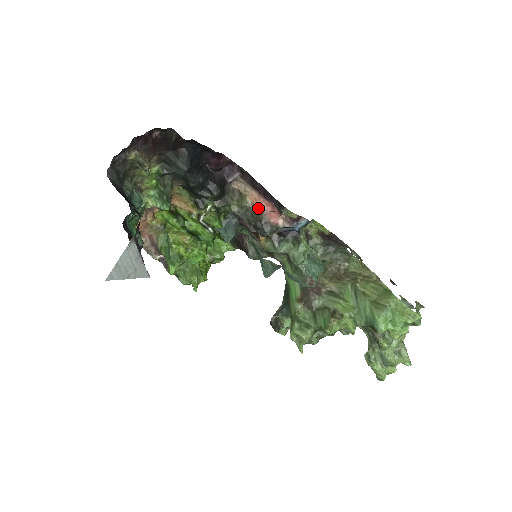
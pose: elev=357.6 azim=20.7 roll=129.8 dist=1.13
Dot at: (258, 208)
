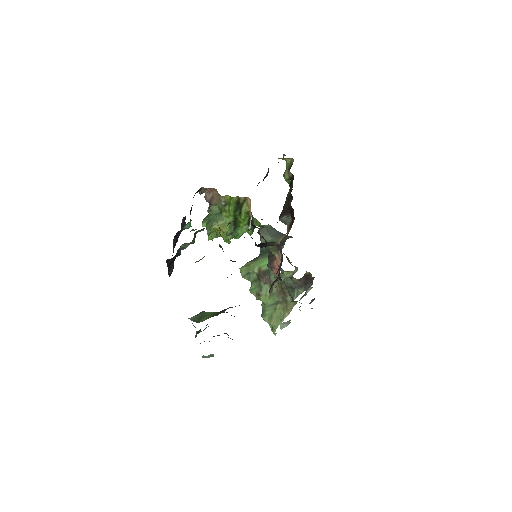
Dot at: (275, 262)
